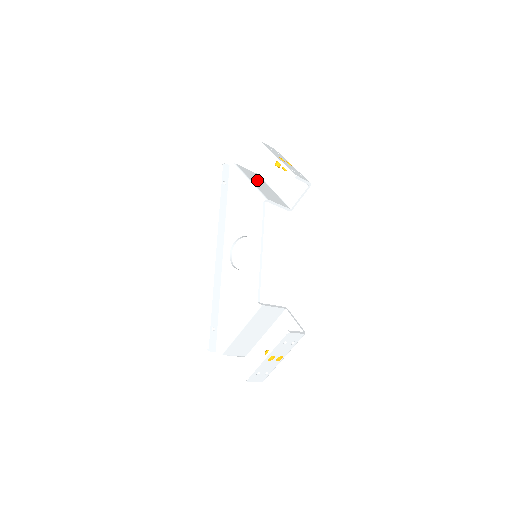
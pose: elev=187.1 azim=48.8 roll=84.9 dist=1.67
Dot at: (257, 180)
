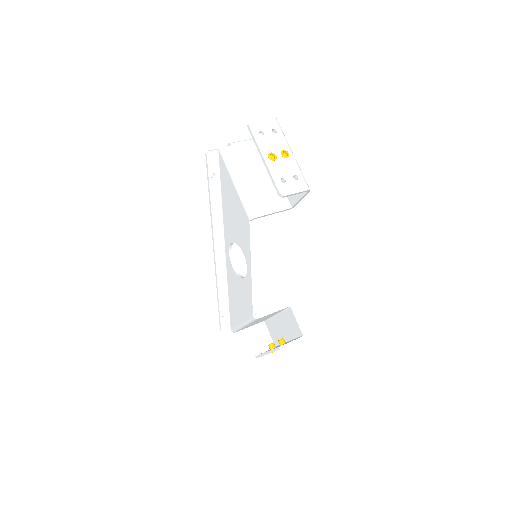
Dot at: (252, 166)
